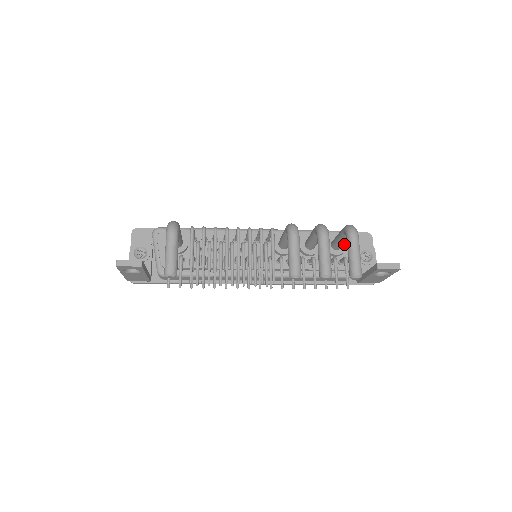
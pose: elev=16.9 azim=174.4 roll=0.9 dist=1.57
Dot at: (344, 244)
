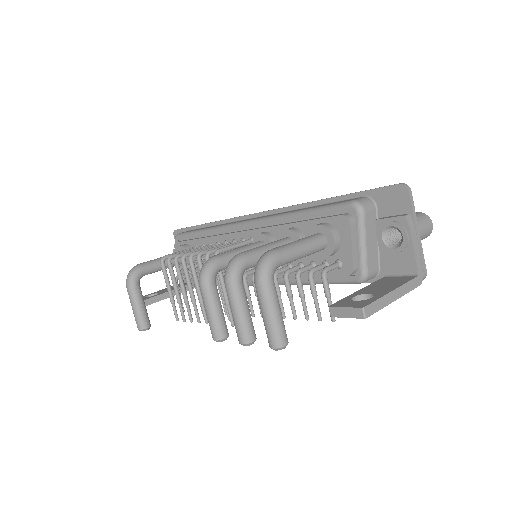
Dot at: (331, 238)
